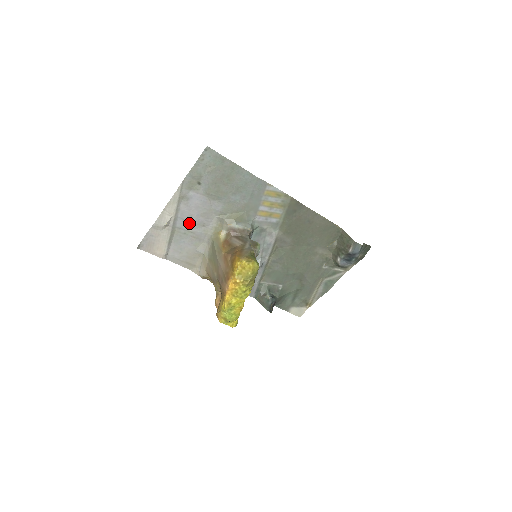
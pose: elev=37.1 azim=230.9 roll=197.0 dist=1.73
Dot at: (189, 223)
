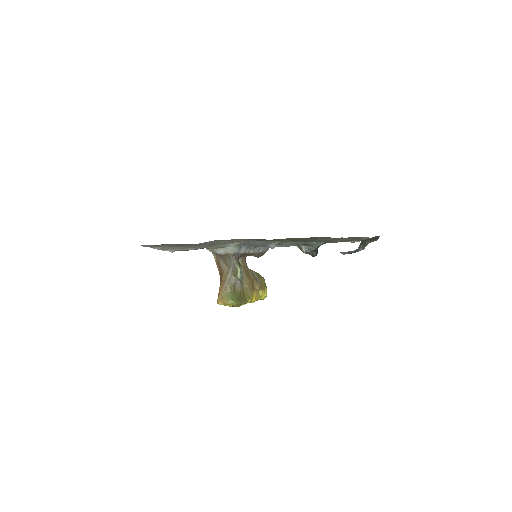
Dot at: occluded
